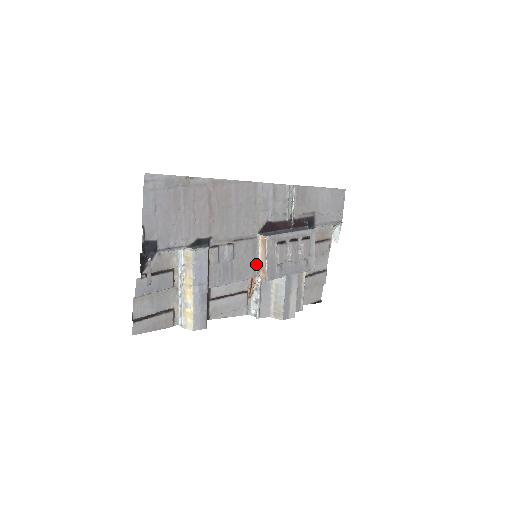
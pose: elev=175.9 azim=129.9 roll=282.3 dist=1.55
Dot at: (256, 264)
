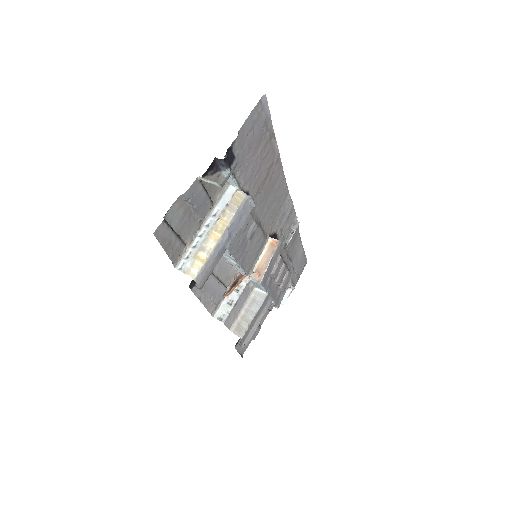
Dot at: (254, 263)
